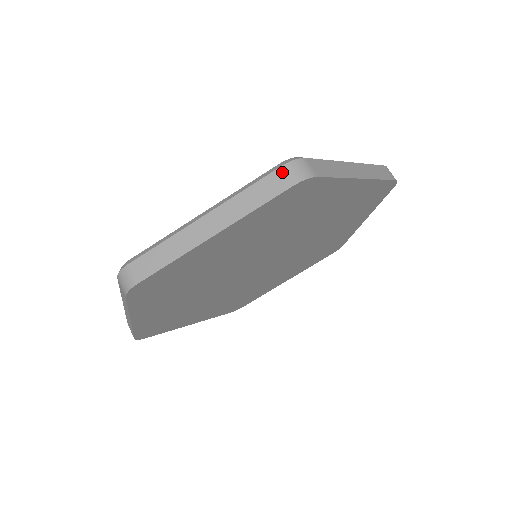
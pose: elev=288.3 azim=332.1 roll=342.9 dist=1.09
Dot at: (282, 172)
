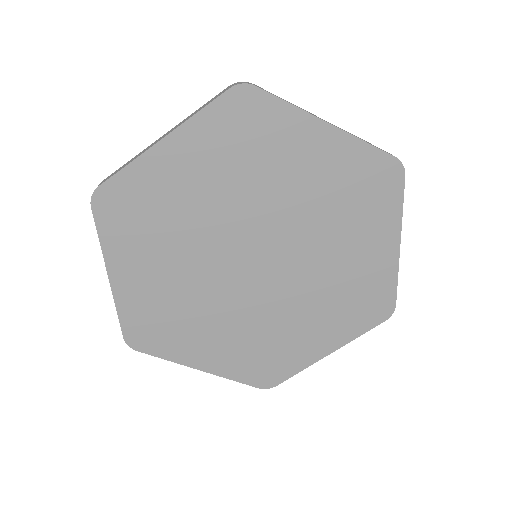
Dot at: occluded
